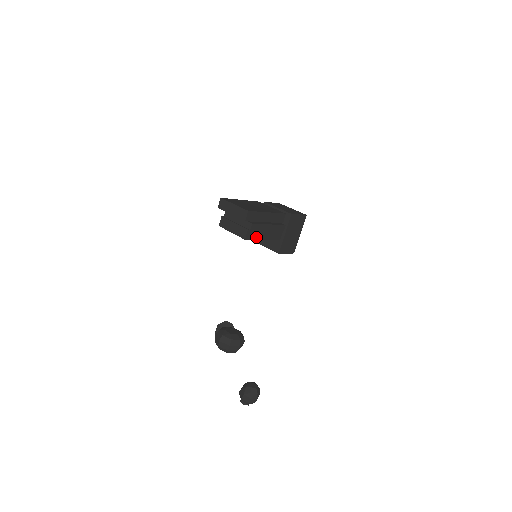
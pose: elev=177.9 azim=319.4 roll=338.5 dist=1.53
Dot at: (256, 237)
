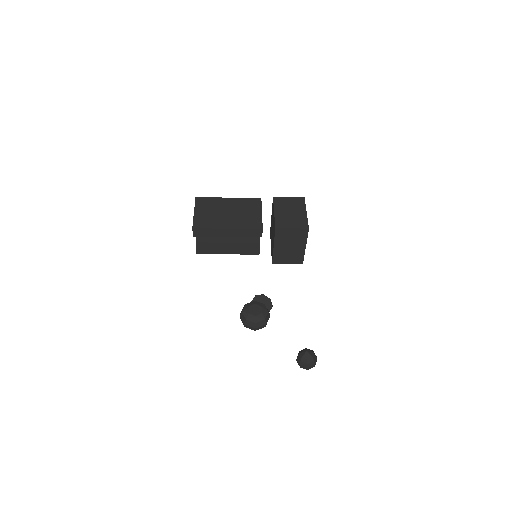
Dot at: (214, 252)
